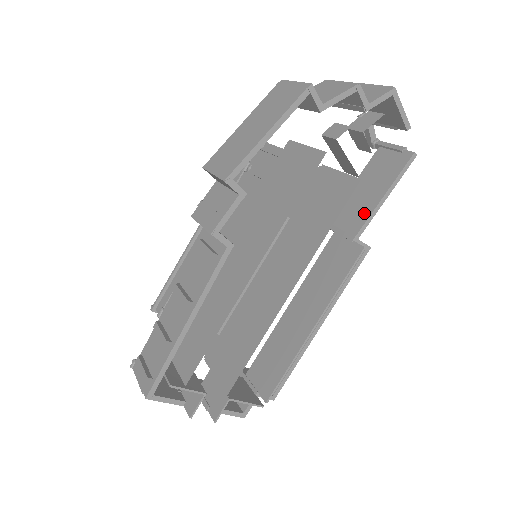
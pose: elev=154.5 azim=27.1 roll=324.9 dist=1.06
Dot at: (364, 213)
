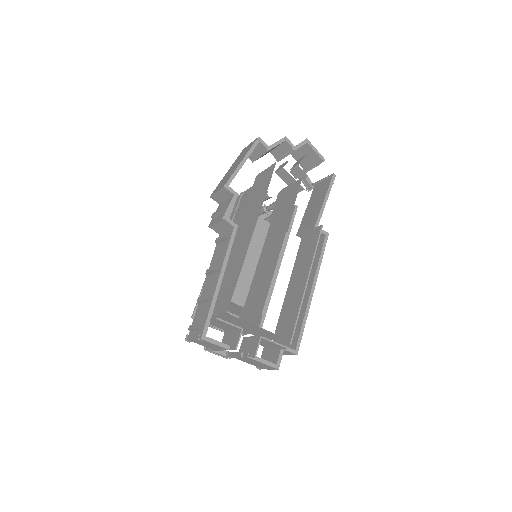
Dot at: (316, 213)
